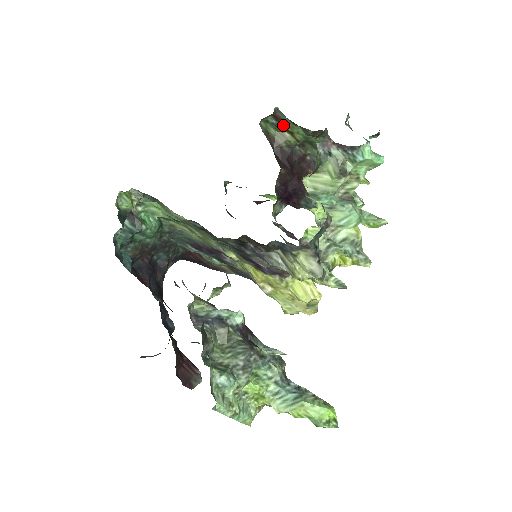
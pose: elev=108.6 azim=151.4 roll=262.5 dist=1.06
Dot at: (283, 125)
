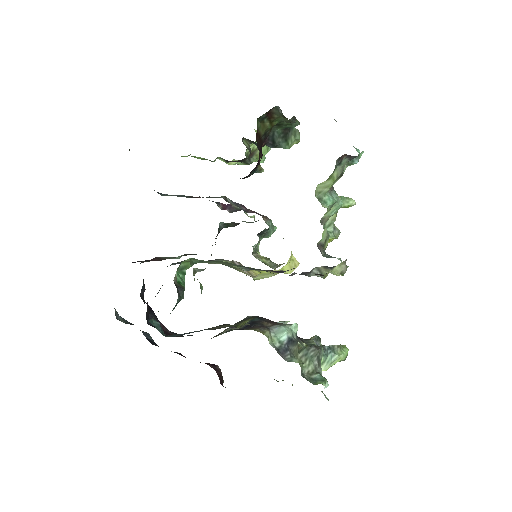
Dot at: (269, 117)
